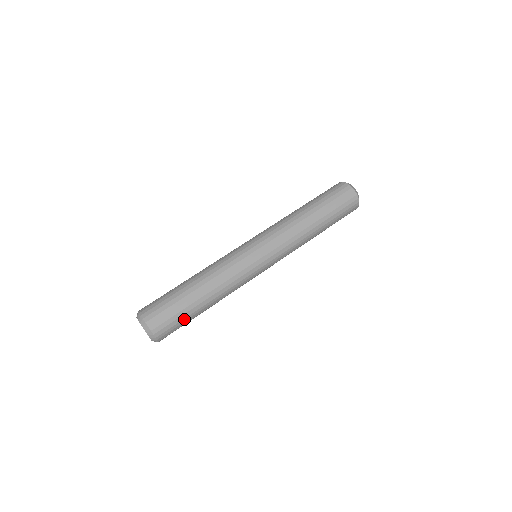
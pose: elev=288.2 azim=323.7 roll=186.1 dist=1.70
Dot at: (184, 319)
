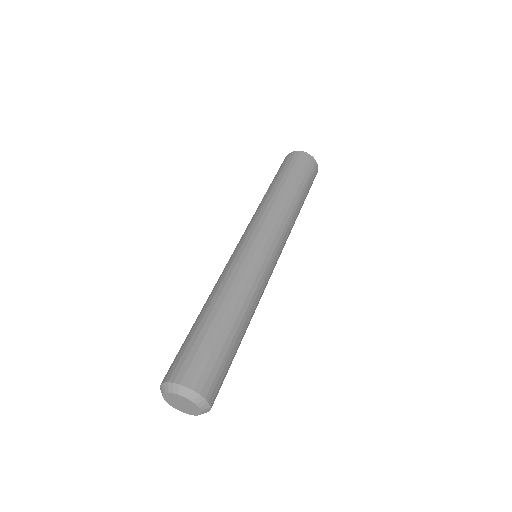
Dot at: (225, 356)
